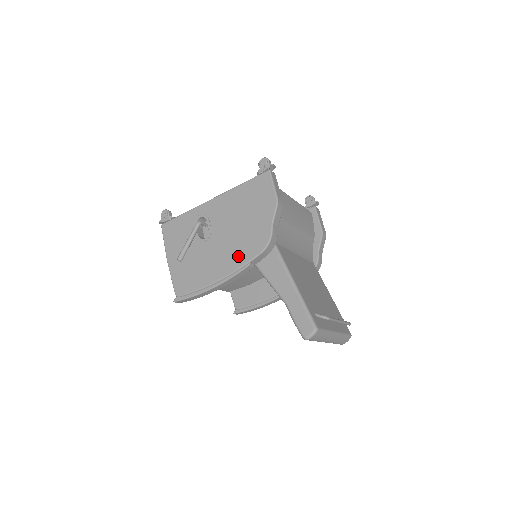
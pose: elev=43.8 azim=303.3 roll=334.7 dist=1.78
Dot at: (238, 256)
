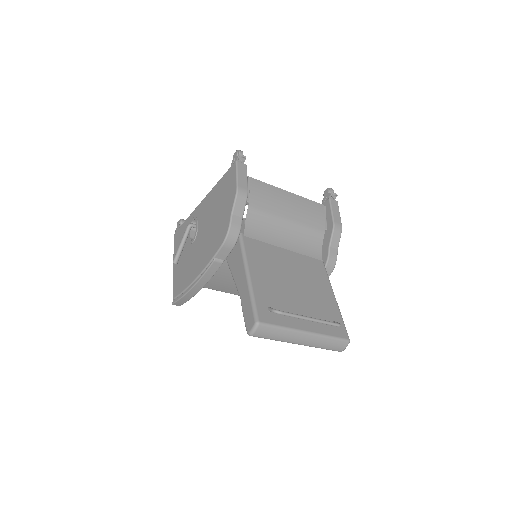
Dot at: (208, 252)
